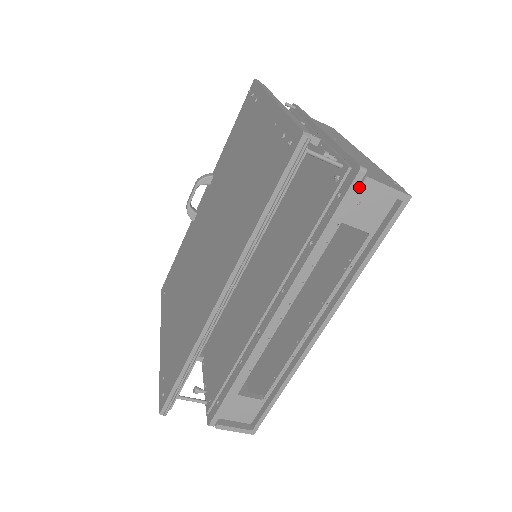
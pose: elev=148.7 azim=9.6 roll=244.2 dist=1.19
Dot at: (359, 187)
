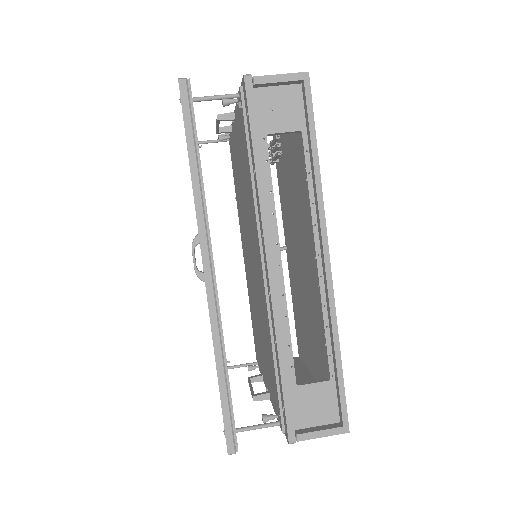
Dot at: (258, 94)
